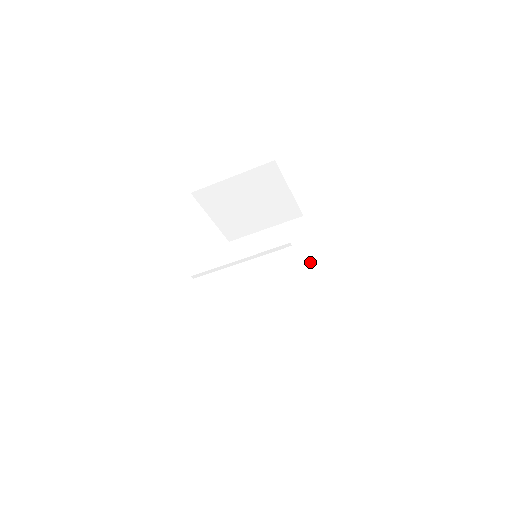
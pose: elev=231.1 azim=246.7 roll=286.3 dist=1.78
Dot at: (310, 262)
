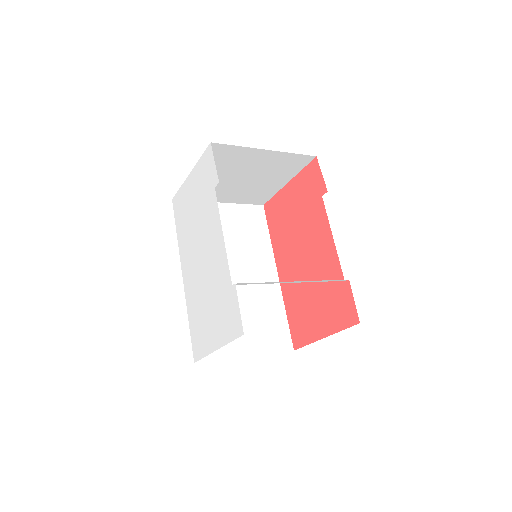
Dot at: (274, 267)
